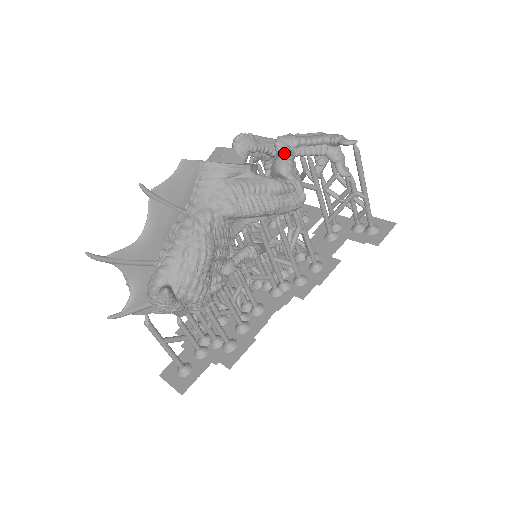
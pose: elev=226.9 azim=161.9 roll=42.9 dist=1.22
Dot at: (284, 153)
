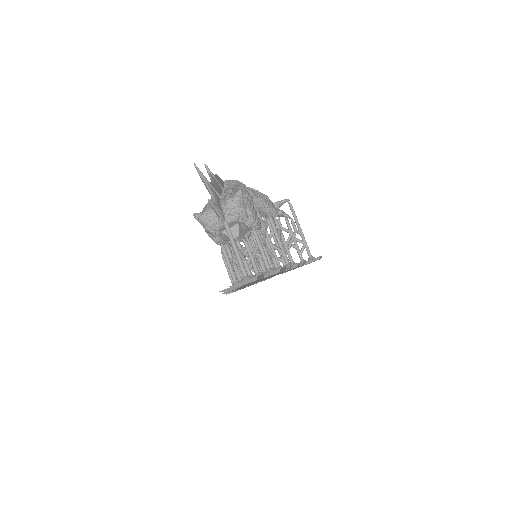
Dot at: occluded
